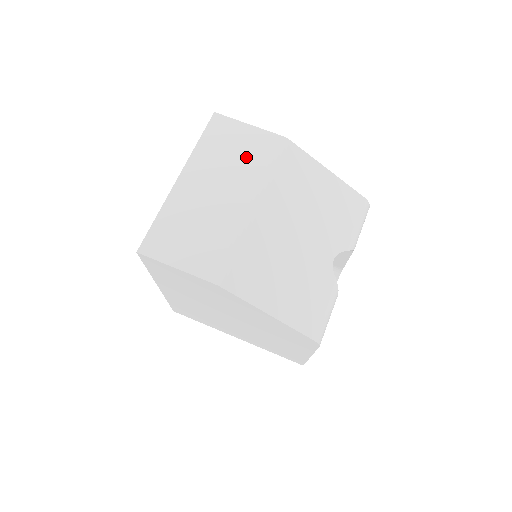
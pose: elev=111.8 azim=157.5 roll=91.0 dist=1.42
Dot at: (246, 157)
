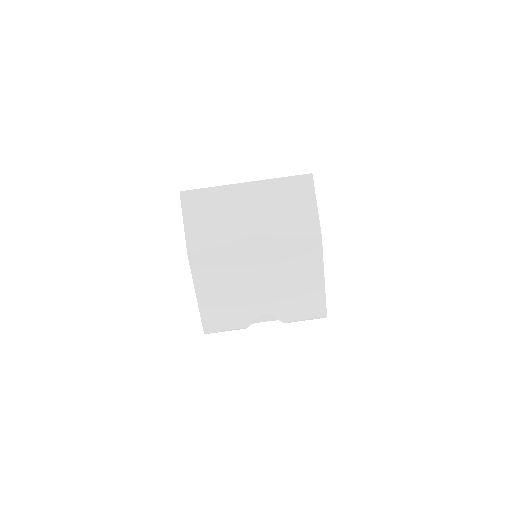
Dot at: (289, 217)
